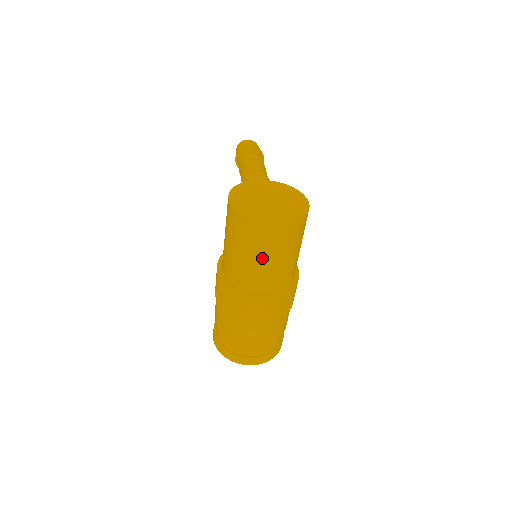
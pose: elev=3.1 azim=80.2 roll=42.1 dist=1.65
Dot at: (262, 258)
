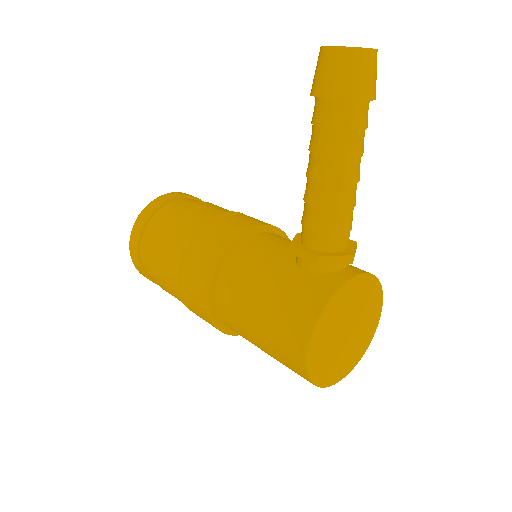
Dot at: occluded
